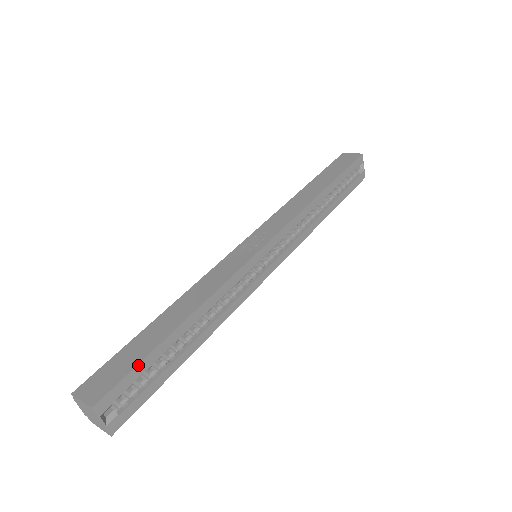
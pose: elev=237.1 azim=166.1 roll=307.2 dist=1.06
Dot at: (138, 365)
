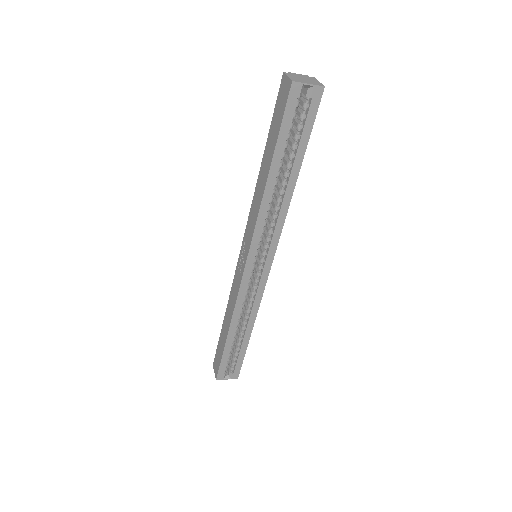
Dot at: (221, 360)
